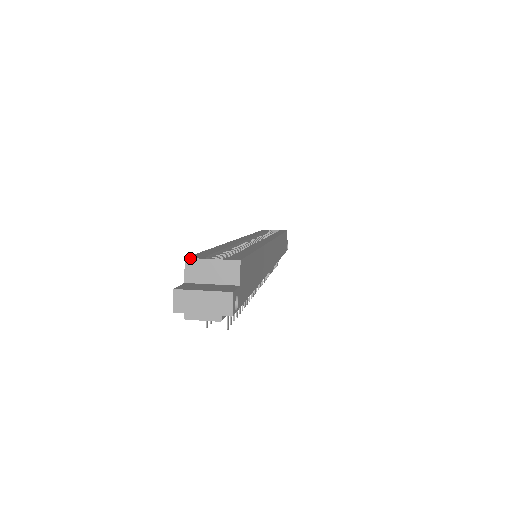
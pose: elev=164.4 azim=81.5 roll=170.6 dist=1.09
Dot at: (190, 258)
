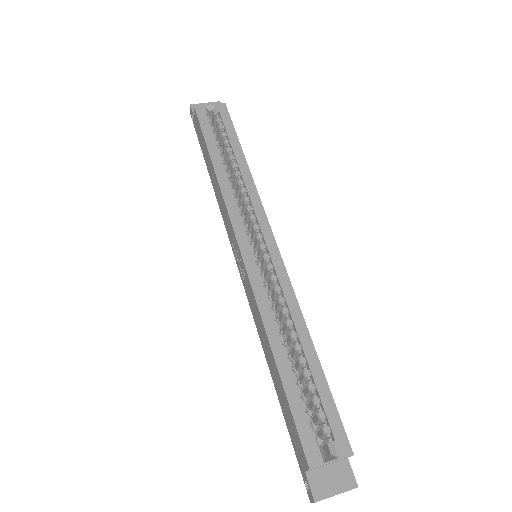
Dot at: occluded
